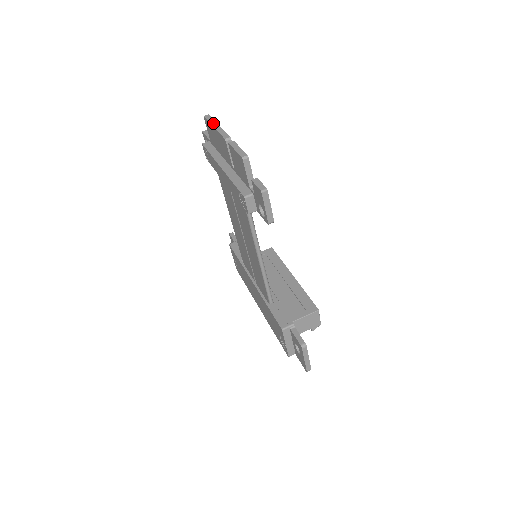
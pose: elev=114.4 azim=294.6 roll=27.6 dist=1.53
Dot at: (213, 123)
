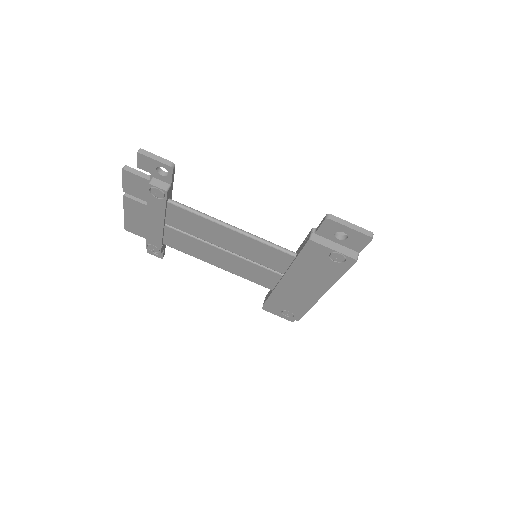
Dot at: (124, 216)
